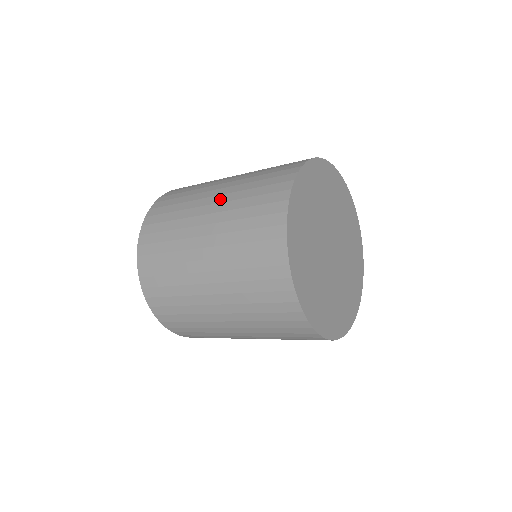
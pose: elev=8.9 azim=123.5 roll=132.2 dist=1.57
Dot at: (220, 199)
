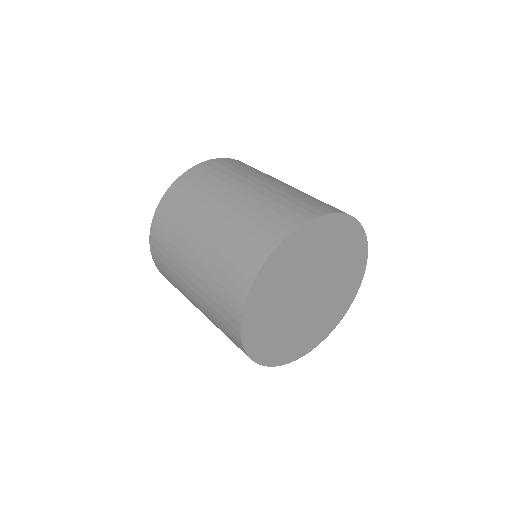
Dot at: (202, 250)
